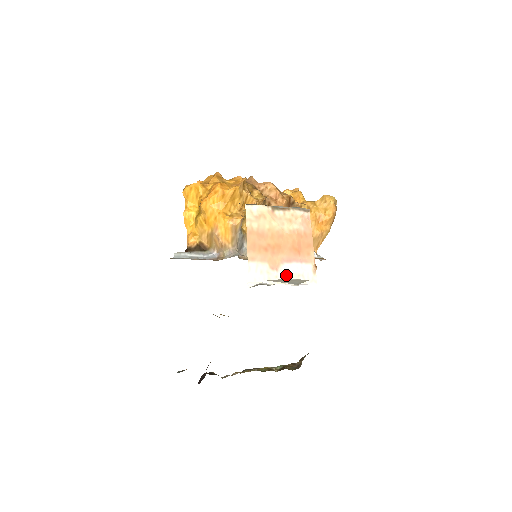
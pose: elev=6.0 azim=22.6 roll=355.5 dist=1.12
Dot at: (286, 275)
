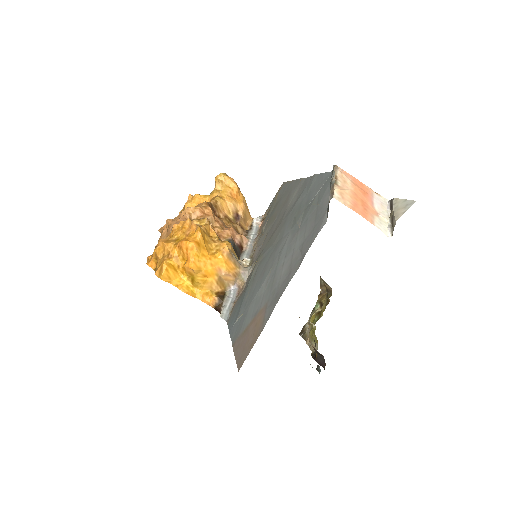
Dot at: (382, 211)
